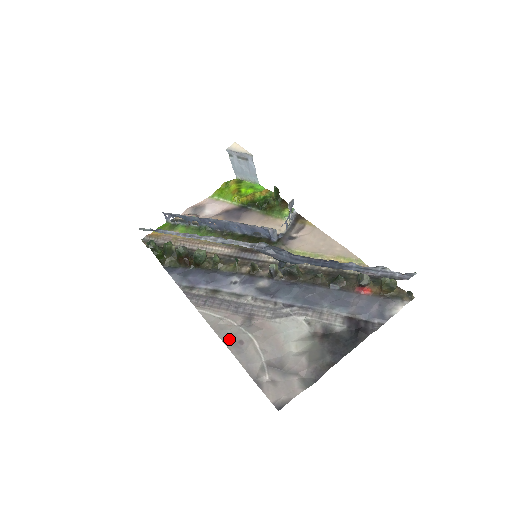
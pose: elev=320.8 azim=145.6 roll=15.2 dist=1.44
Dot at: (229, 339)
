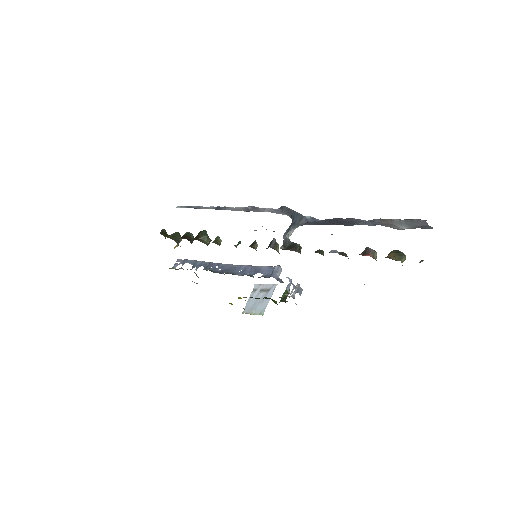
Dot at: occluded
